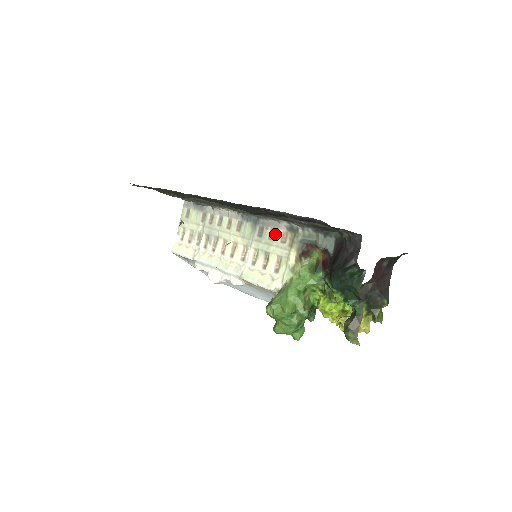
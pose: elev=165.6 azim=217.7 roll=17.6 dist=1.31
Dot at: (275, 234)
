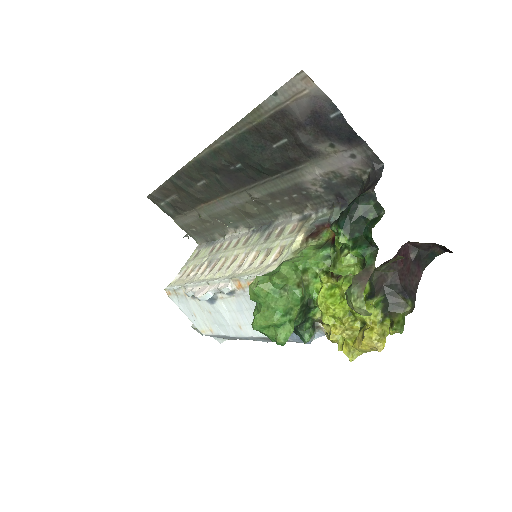
Dot at: (284, 230)
